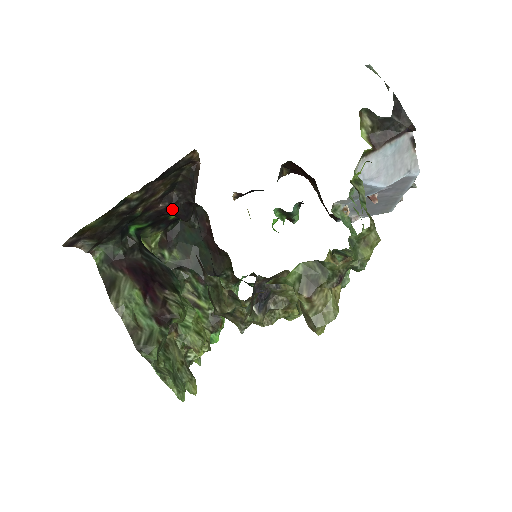
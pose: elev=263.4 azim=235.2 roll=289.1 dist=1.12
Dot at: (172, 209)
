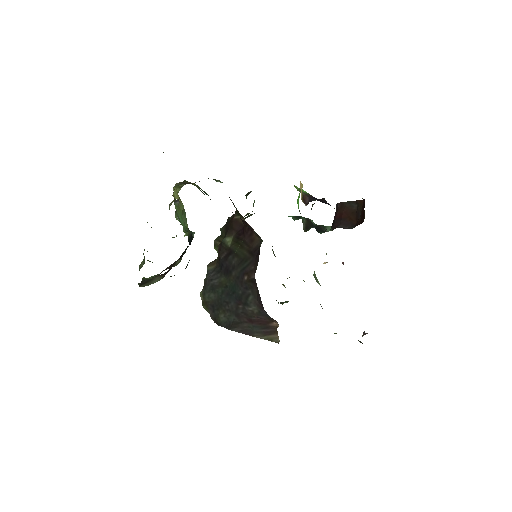
Dot at: occluded
